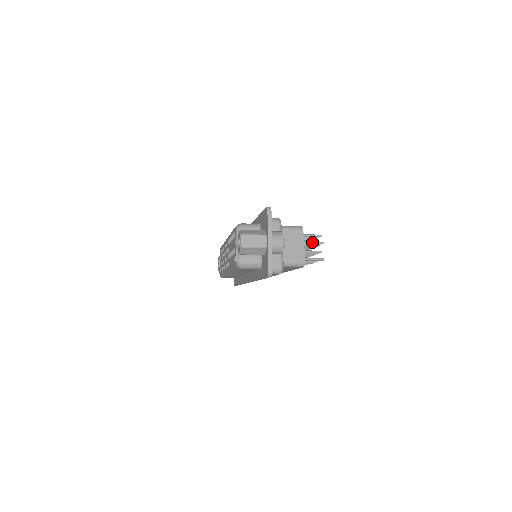
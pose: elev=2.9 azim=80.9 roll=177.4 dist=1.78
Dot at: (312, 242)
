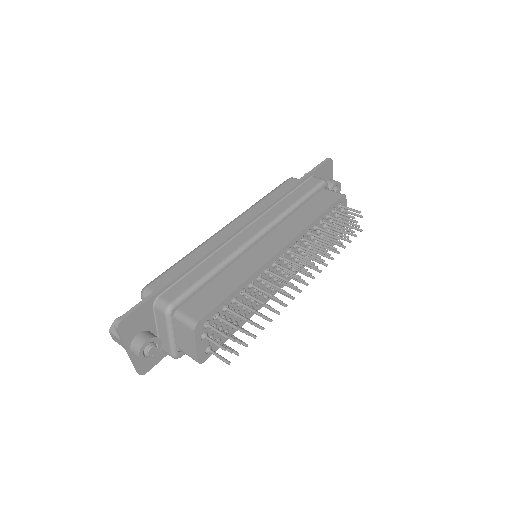
Dot at: (213, 342)
